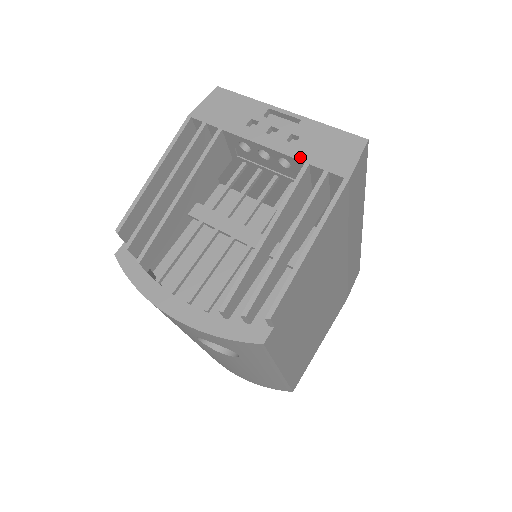
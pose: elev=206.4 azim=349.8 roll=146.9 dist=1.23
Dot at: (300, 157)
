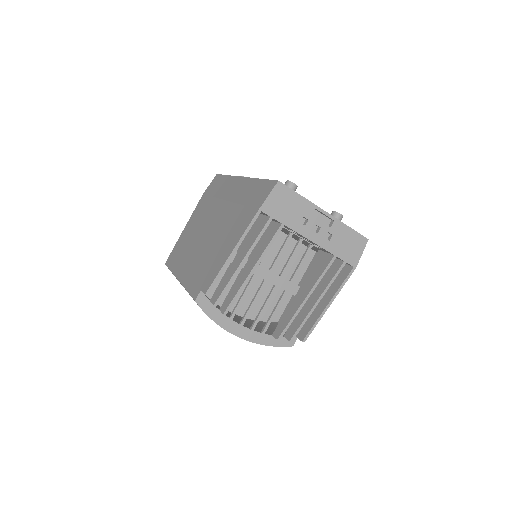
Dot at: (332, 251)
